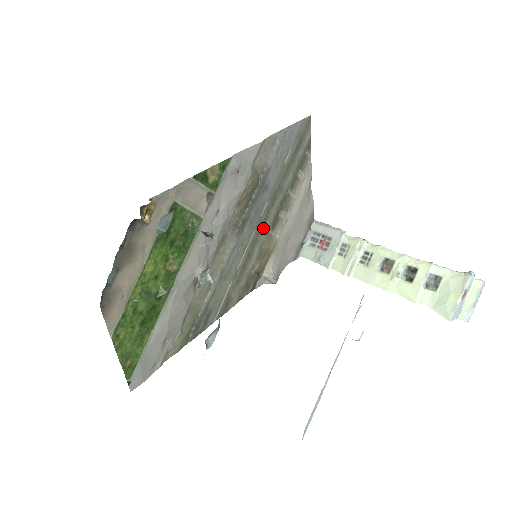
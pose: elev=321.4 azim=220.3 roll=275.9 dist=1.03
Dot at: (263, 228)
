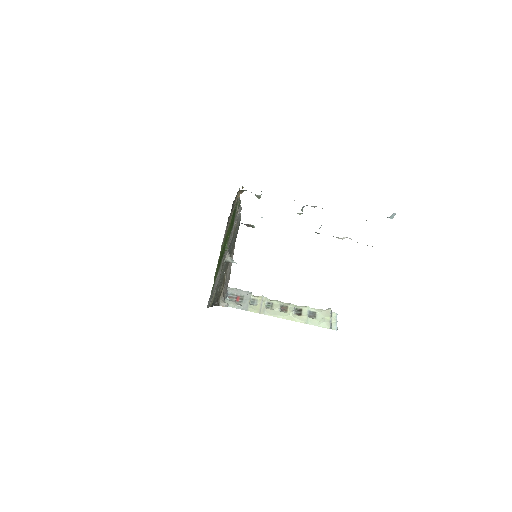
Dot at: occluded
